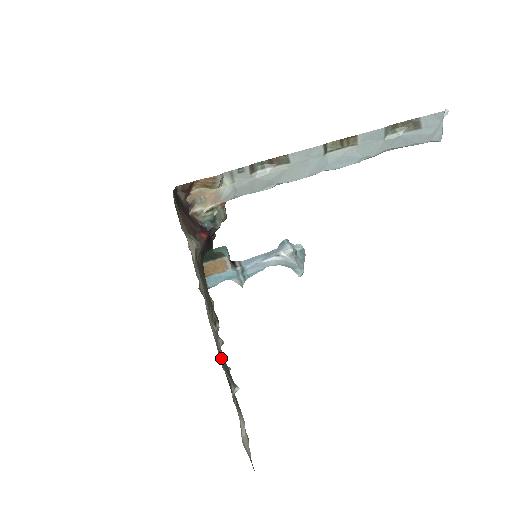
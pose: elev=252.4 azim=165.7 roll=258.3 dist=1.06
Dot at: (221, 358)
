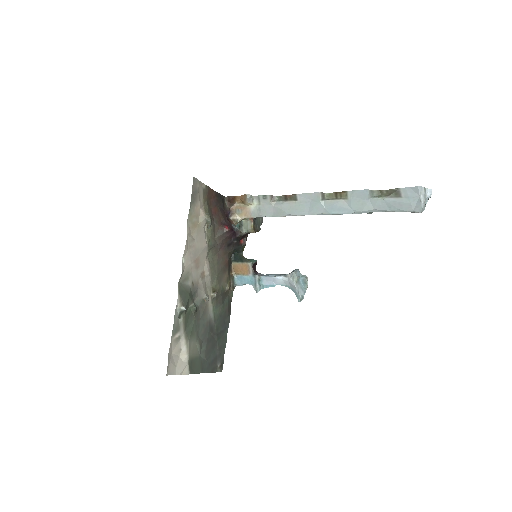
Dot at: (186, 286)
